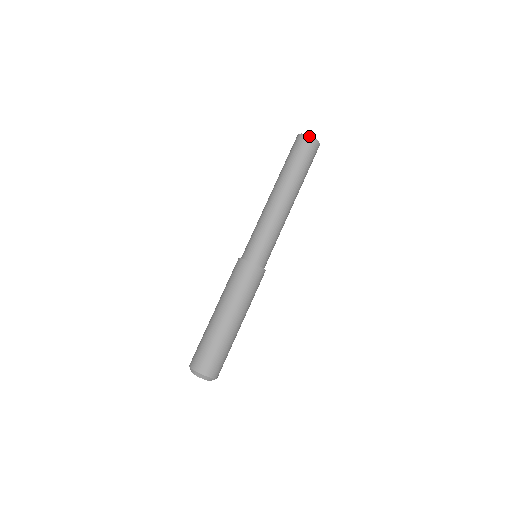
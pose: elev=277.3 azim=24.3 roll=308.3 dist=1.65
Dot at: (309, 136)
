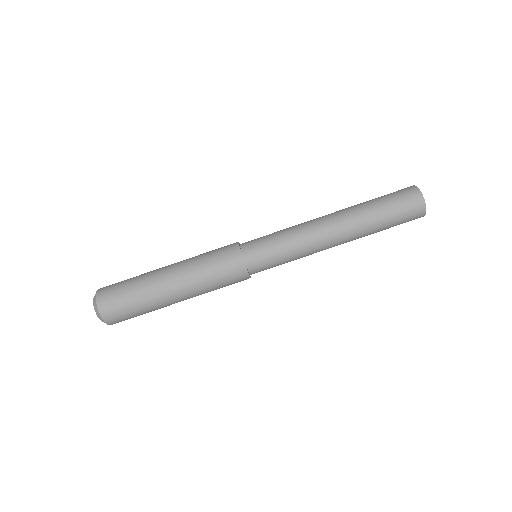
Dot at: (418, 189)
